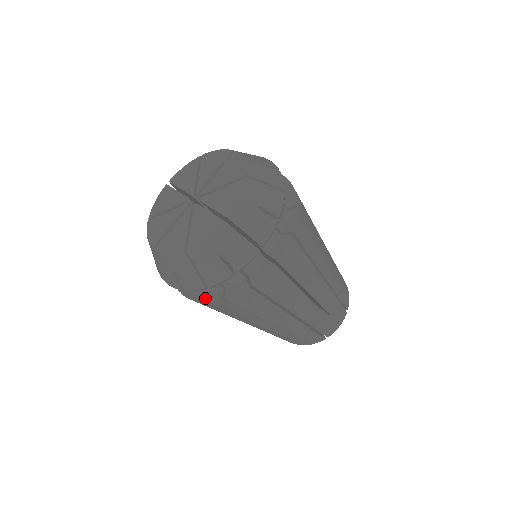
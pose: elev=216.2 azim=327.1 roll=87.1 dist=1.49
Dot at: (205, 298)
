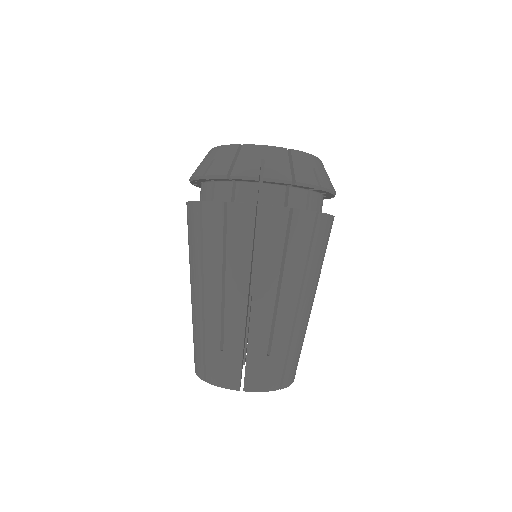
Dot at: (266, 205)
